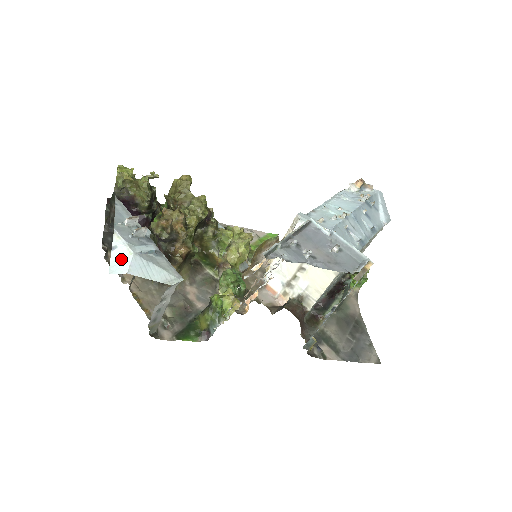
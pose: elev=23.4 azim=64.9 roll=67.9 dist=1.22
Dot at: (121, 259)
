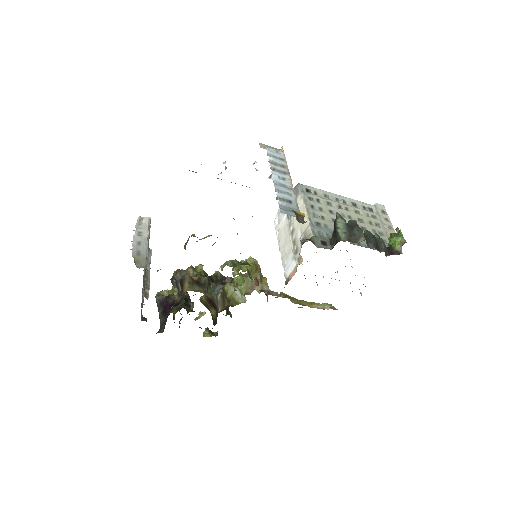
Dot at: occluded
